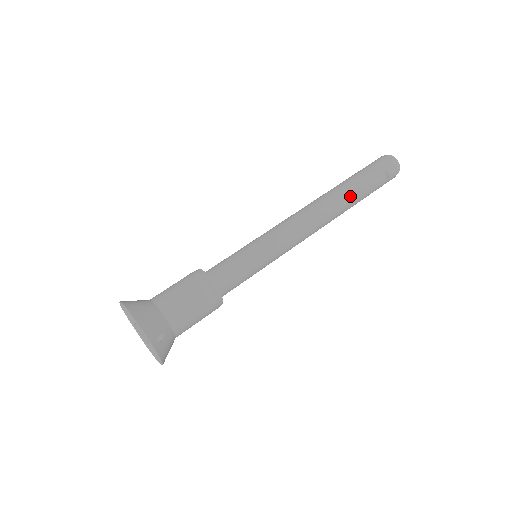
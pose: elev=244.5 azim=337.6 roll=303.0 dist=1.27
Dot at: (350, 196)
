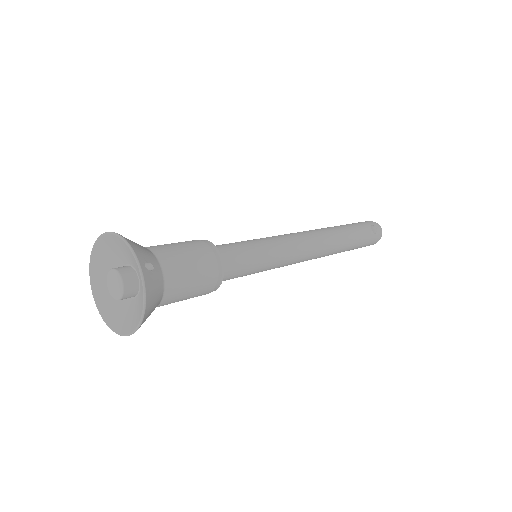
Dot at: (344, 232)
